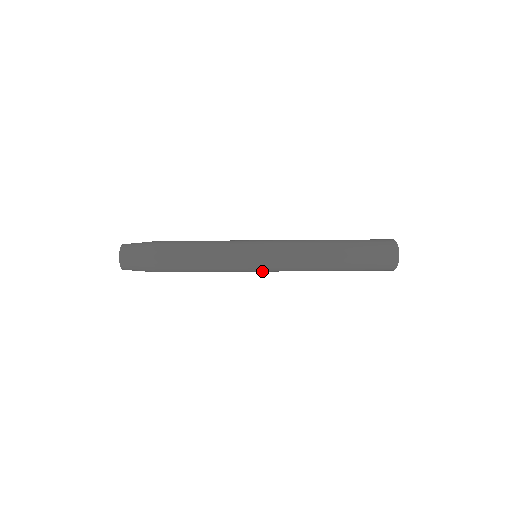
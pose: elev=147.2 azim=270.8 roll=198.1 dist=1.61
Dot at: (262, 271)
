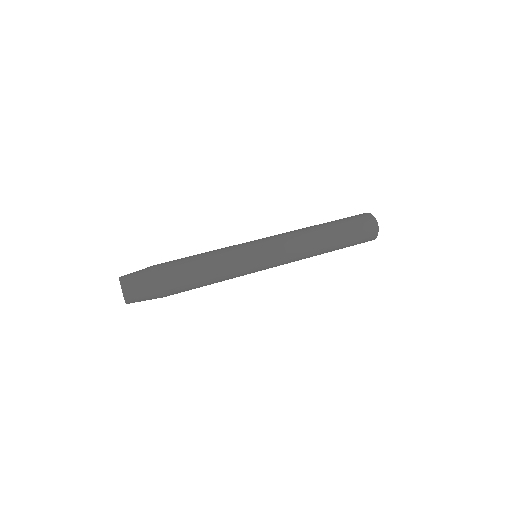
Dot at: occluded
